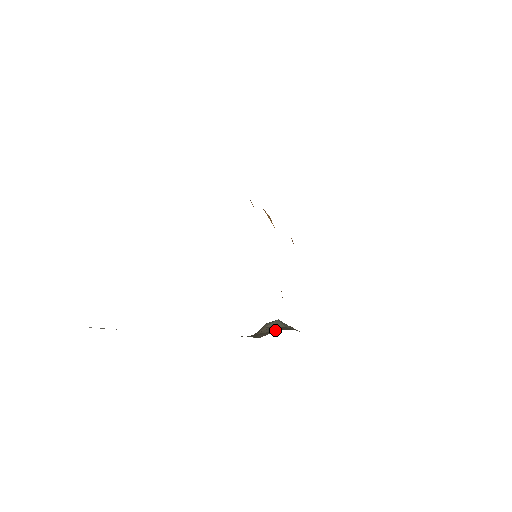
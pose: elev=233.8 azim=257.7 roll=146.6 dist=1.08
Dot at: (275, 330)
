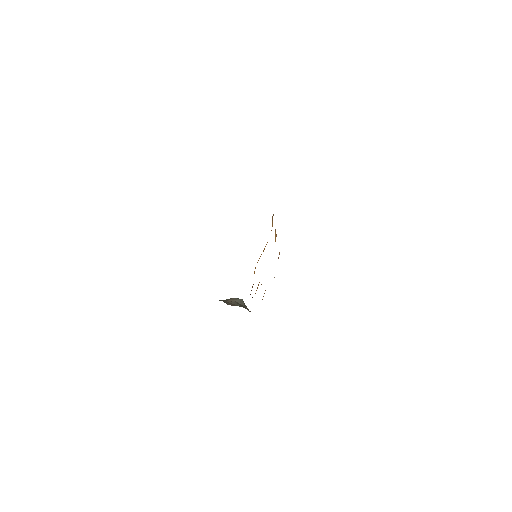
Dot at: (239, 305)
